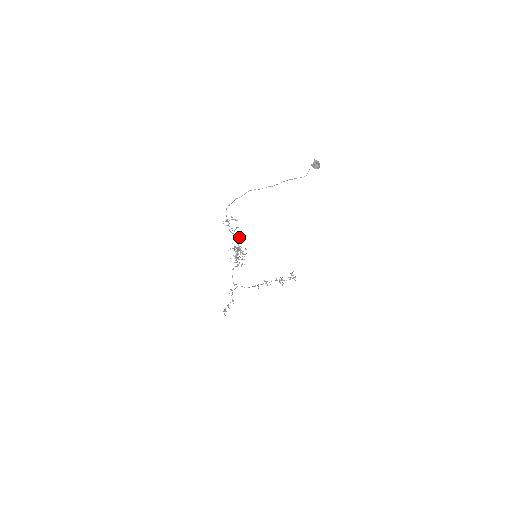
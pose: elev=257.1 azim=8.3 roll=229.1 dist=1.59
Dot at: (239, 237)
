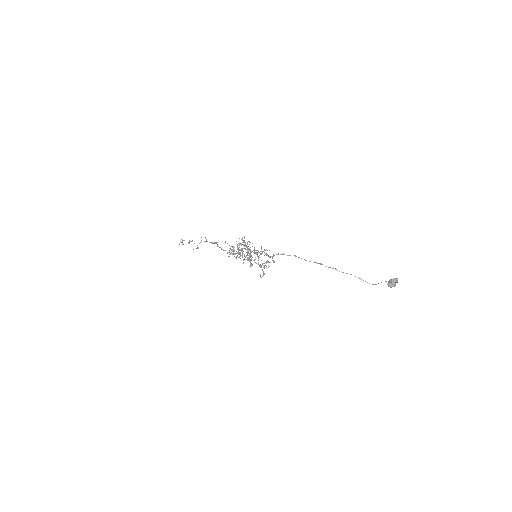
Dot at: (260, 275)
